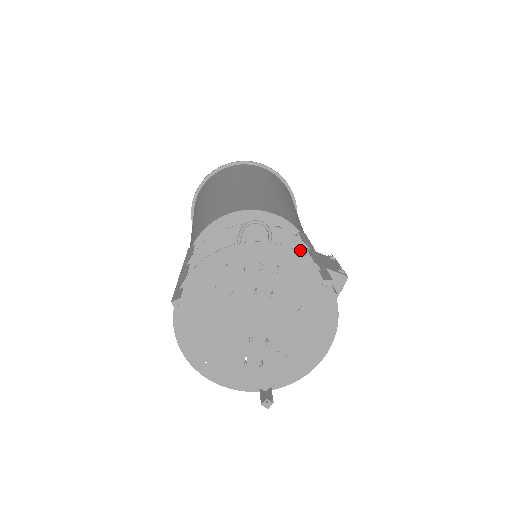
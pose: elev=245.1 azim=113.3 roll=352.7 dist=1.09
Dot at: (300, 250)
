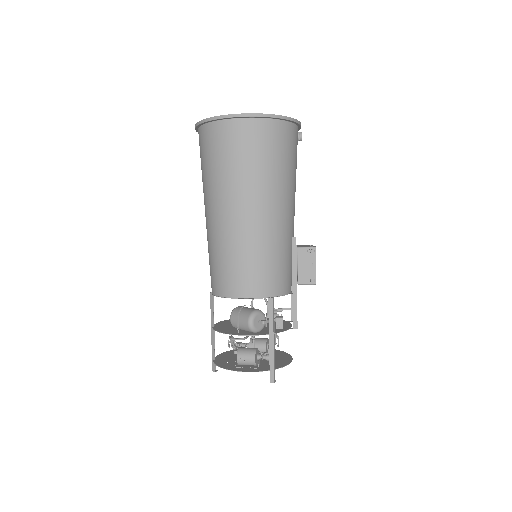
Dot at: (266, 334)
